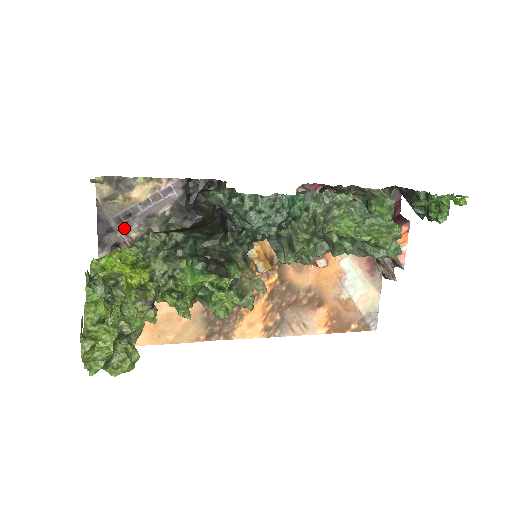
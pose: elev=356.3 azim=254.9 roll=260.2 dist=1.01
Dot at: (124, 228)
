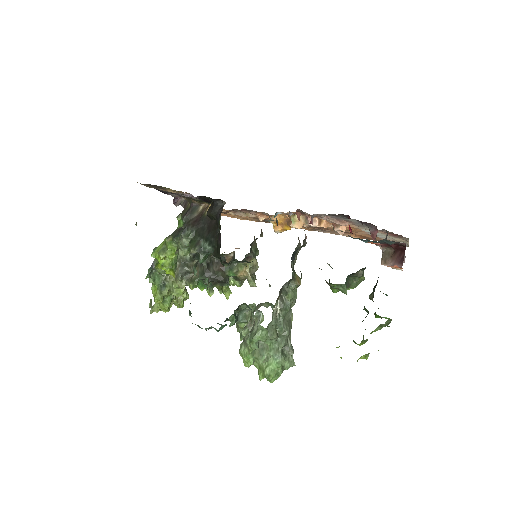
Dot at: occluded
